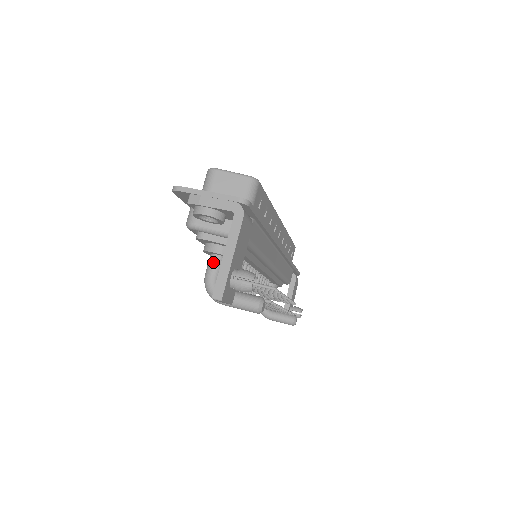
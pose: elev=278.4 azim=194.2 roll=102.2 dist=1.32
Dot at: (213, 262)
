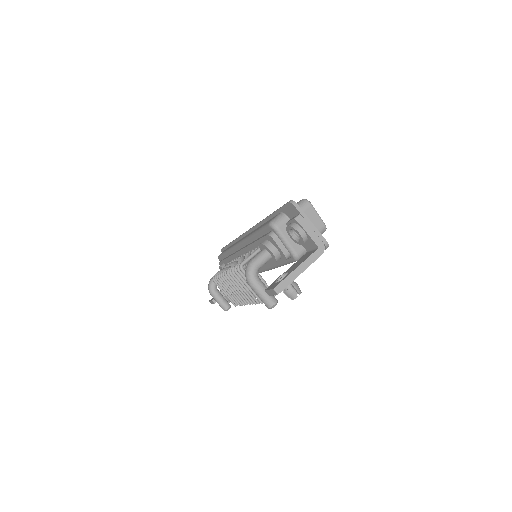
Dot at: (264, 256)
